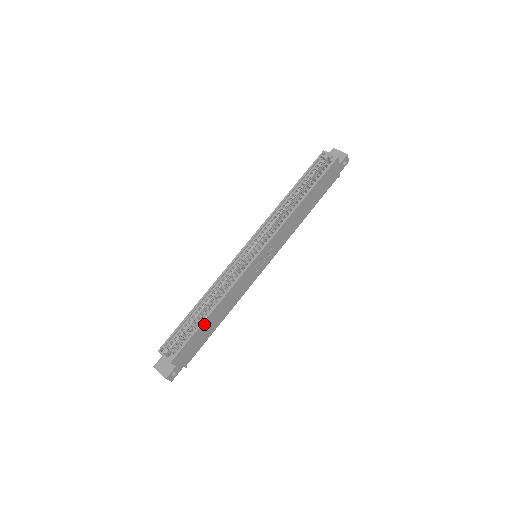
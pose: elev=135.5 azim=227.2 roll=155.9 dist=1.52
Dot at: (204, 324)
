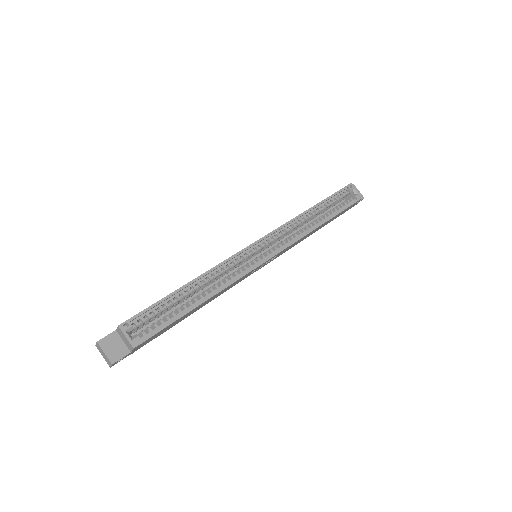
Dot at: (187, 313)
